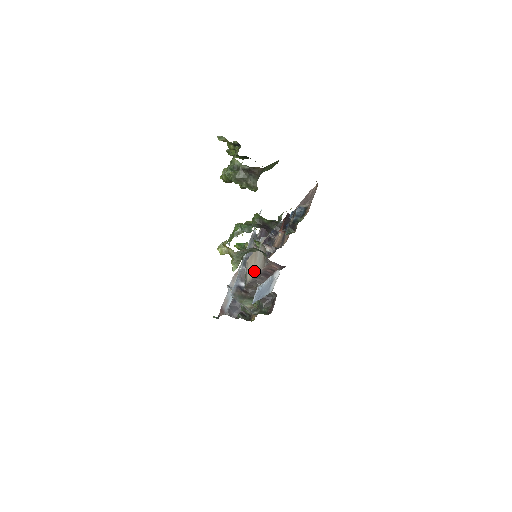
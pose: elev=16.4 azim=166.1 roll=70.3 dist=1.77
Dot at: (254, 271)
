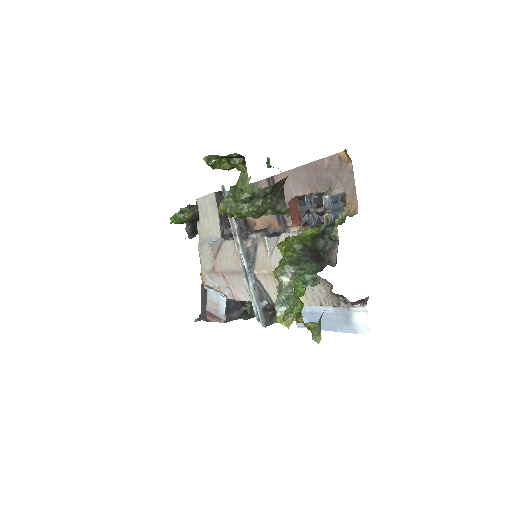
Dot at: occluded
